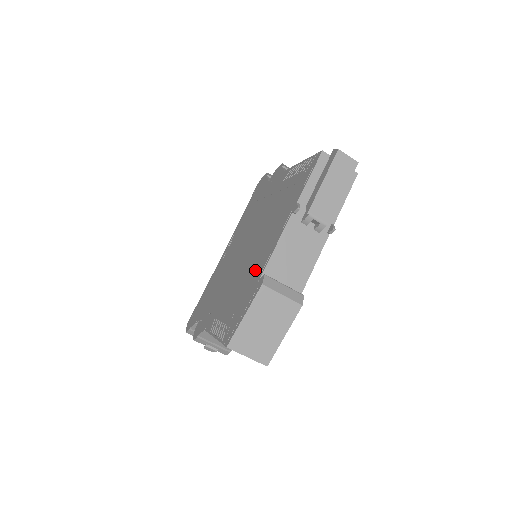
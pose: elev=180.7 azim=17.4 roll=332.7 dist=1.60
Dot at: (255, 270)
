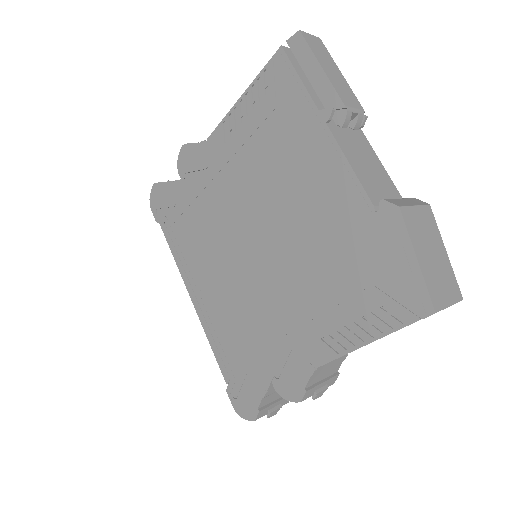
Dot at: (342, 222)
